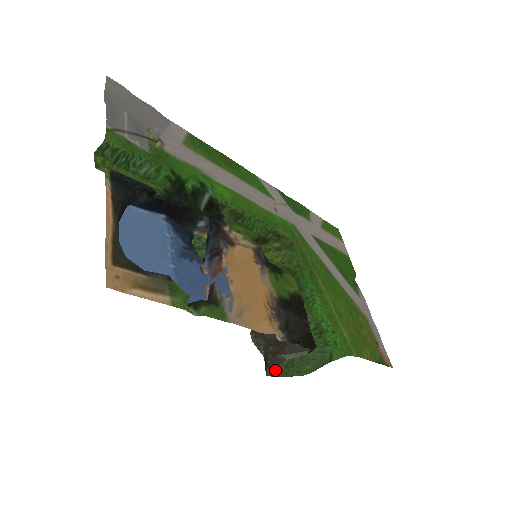
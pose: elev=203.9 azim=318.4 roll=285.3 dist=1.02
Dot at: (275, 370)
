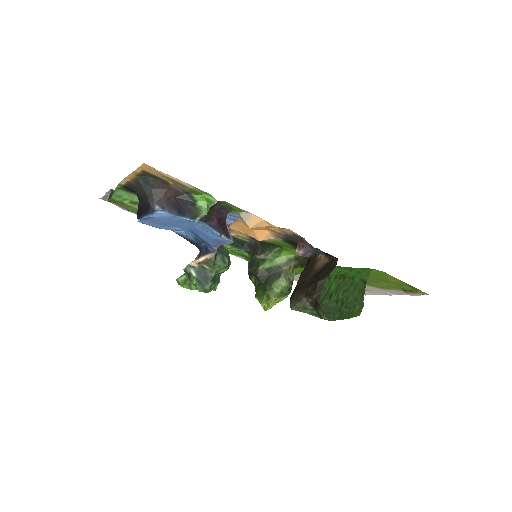
Dot at: (332, 320)
